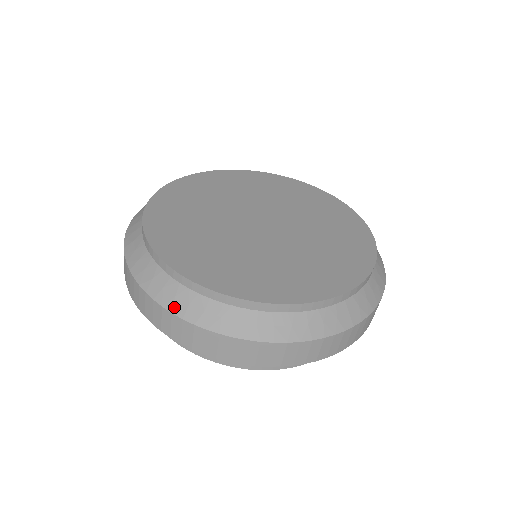
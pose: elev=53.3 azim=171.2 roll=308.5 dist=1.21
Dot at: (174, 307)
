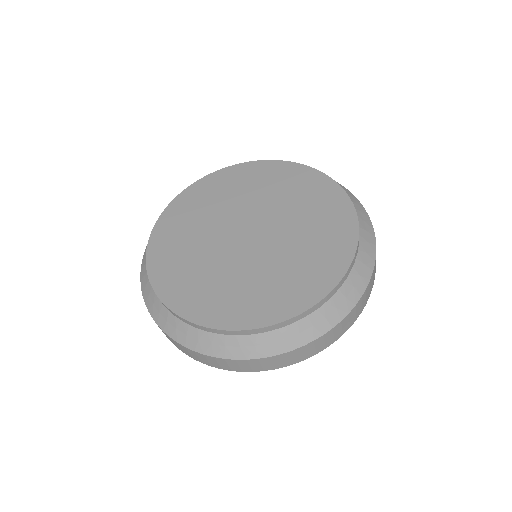
Dot at: (245, 355)
